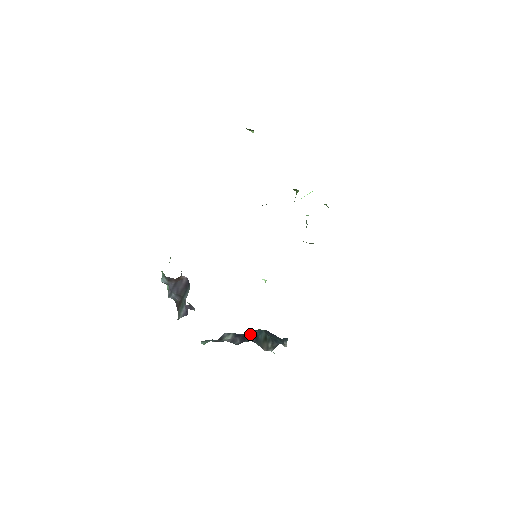
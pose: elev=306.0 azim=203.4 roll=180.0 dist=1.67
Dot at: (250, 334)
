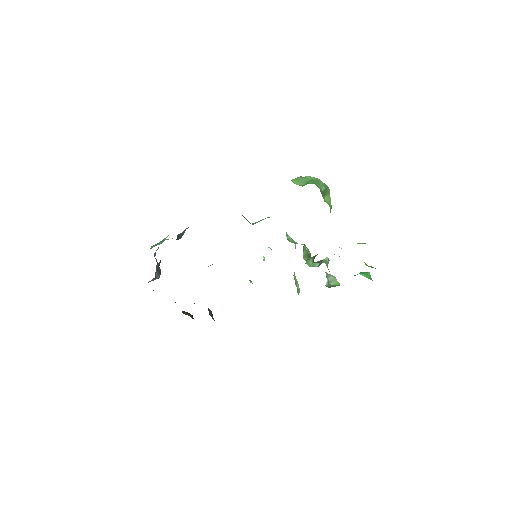
Dot at: occluded
